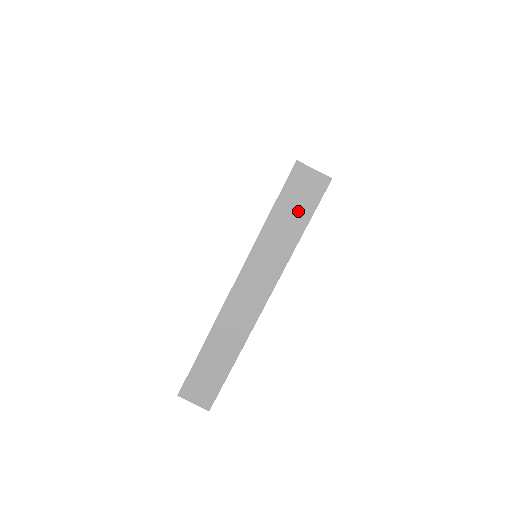
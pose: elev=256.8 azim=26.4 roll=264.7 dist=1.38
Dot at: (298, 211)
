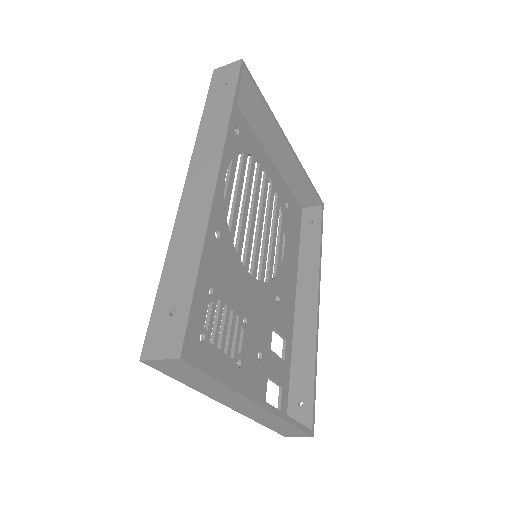
Dot at: (195, 377)
